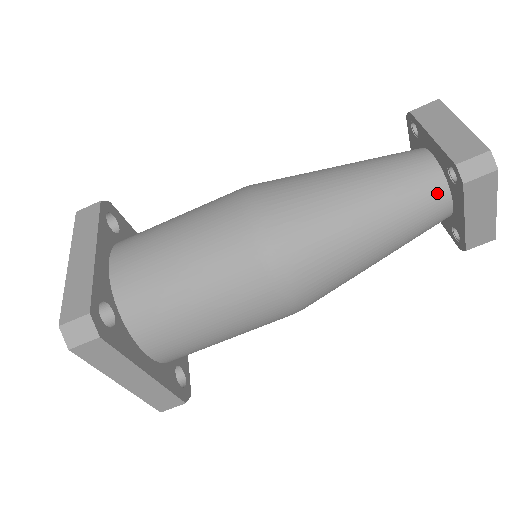
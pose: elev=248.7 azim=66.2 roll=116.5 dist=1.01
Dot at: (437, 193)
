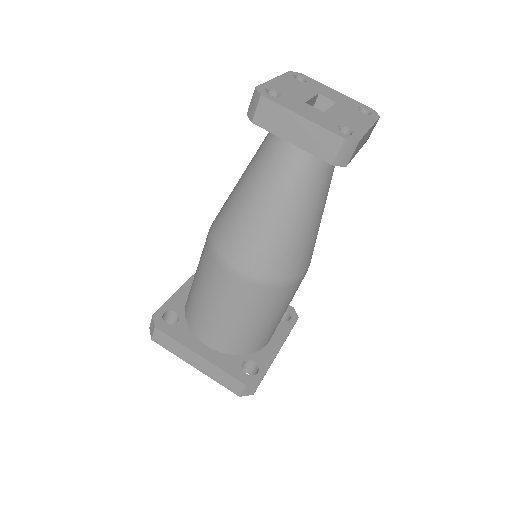
Dot at: (279, 138)
